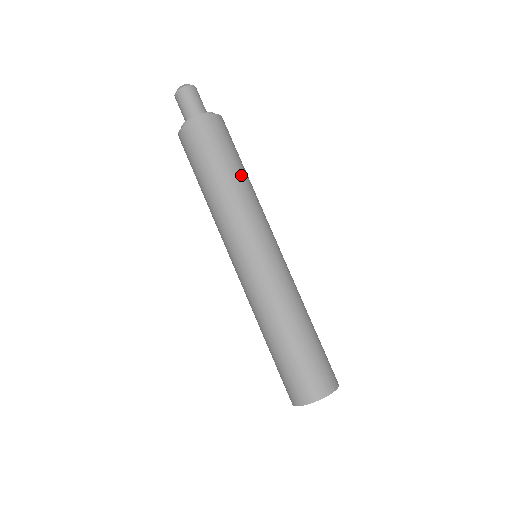
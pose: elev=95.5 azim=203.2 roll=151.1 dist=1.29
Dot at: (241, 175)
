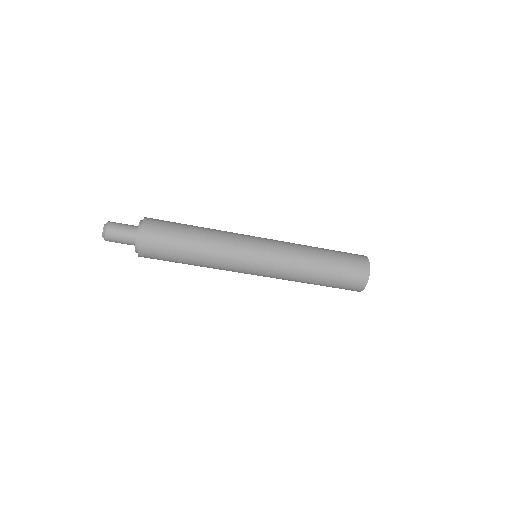
Dot at: (197, 245)
